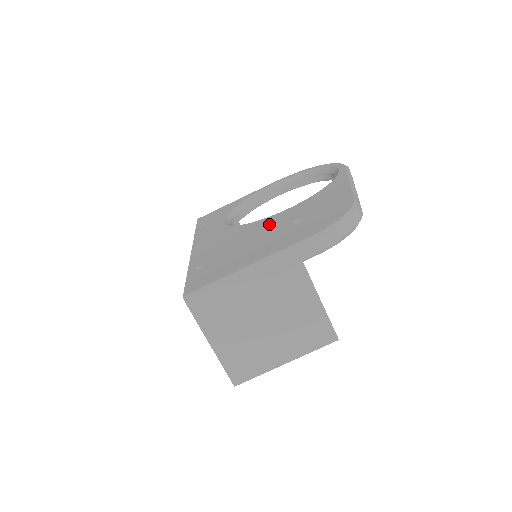
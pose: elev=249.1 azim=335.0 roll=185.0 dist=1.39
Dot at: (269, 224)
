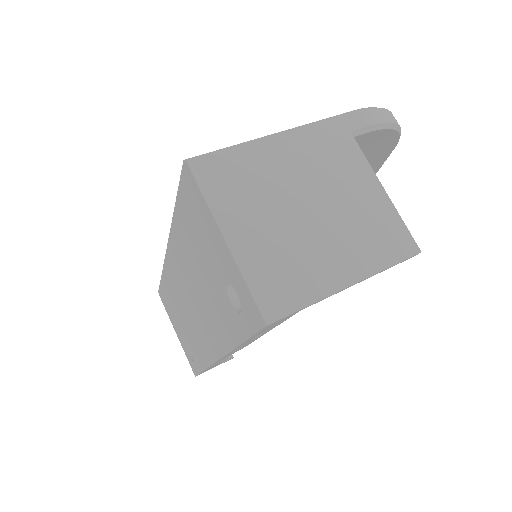
Dot at: occluded
